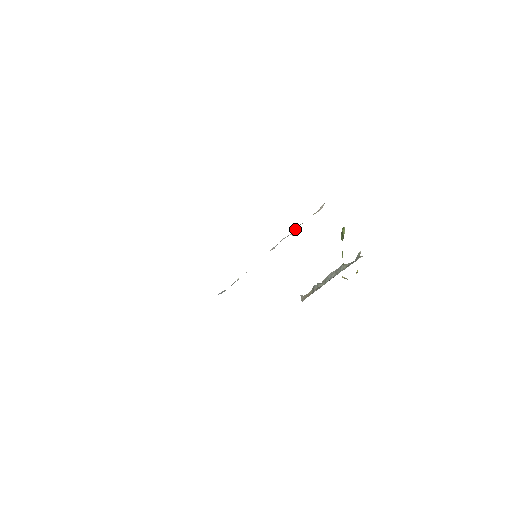
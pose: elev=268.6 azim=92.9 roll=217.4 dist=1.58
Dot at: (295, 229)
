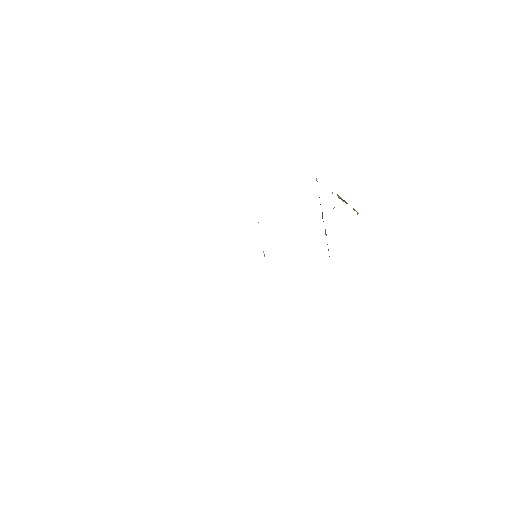
Dot at: occluded
